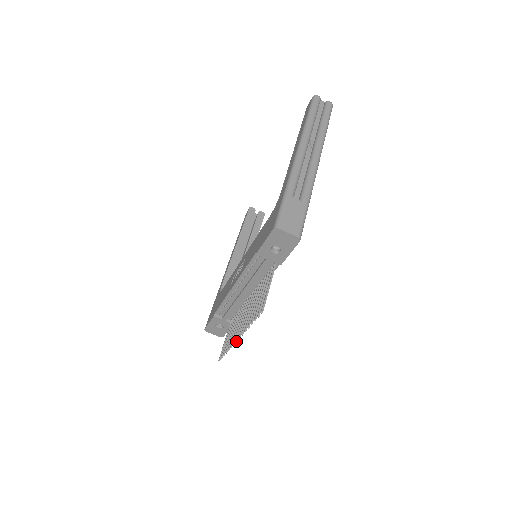
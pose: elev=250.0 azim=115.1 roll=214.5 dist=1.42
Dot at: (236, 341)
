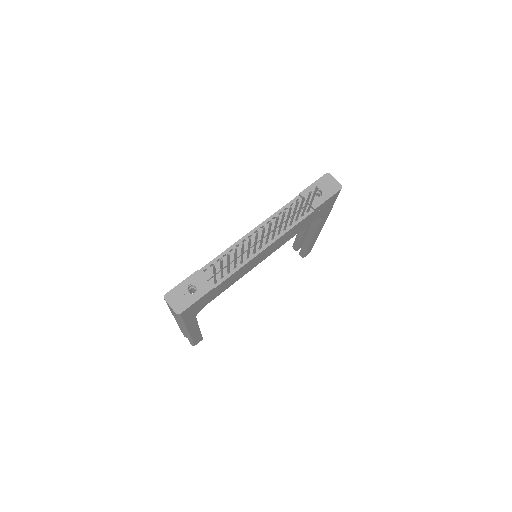
Dot at: (264, 226)
